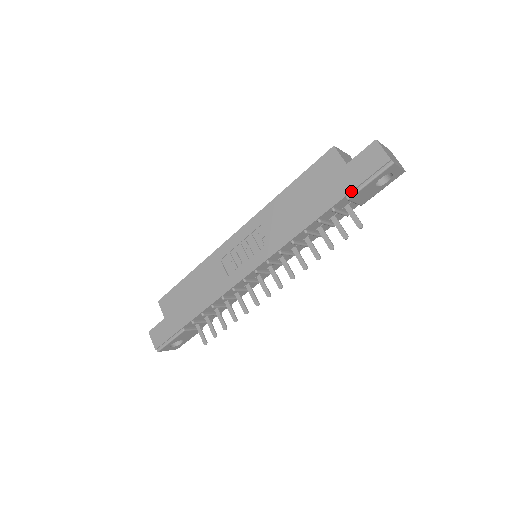
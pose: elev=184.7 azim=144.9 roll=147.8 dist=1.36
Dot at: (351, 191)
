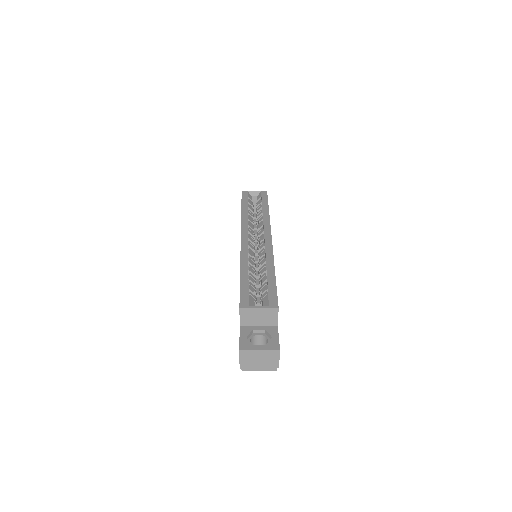
Dot at: occluded
